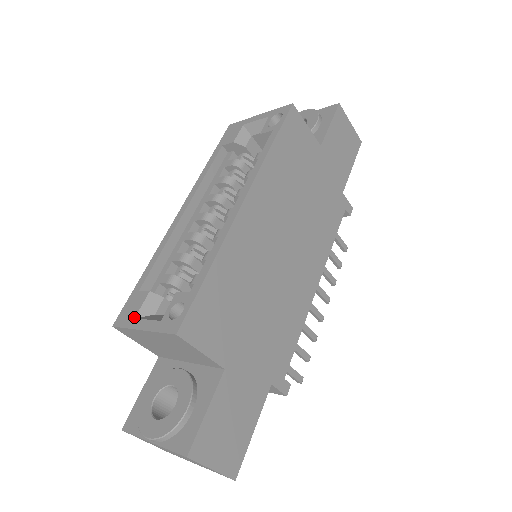
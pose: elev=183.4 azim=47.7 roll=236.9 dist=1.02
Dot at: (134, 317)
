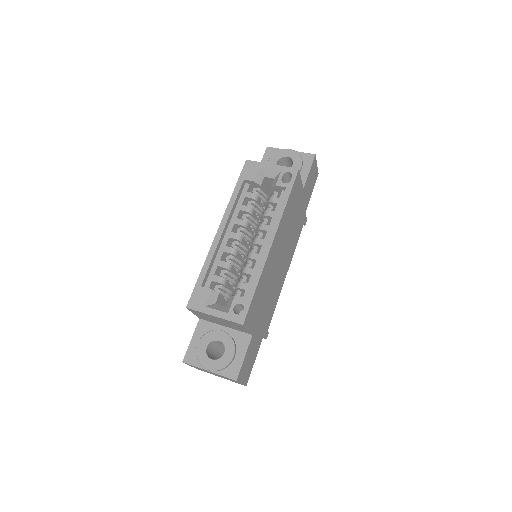
Dot at: (204, 305)
